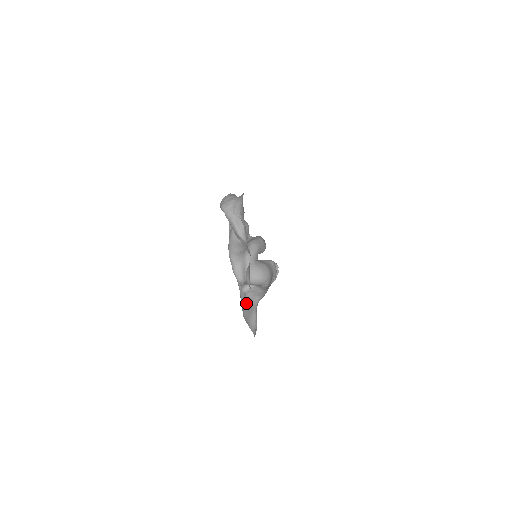
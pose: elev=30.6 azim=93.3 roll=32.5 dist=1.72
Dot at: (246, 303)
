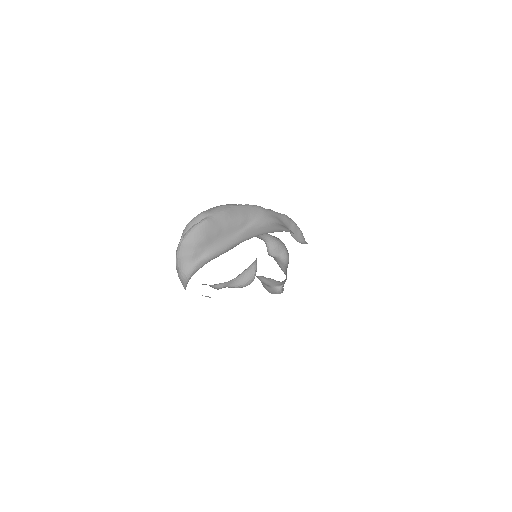
Dot at: occluded
